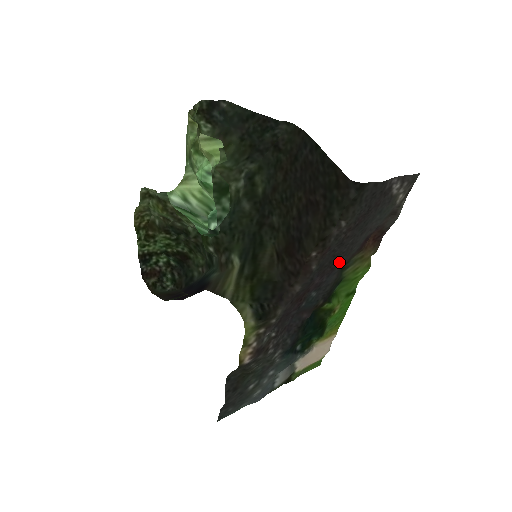
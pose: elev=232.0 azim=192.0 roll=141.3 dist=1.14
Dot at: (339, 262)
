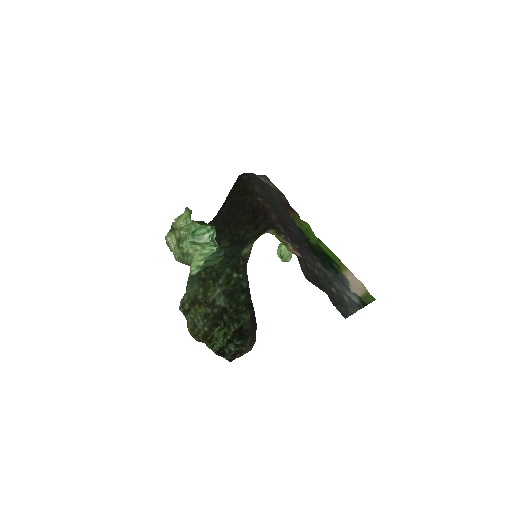
Dot at: (282, 211)
